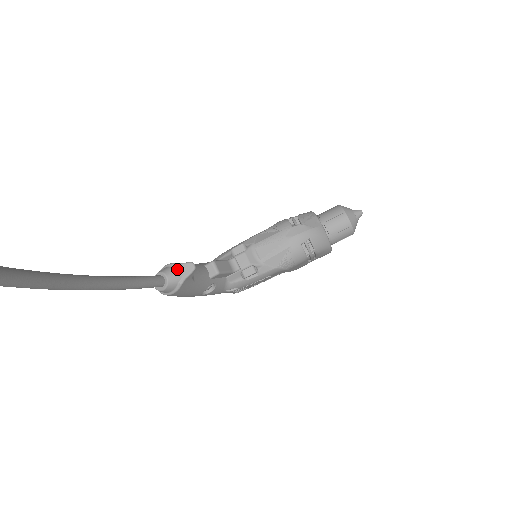
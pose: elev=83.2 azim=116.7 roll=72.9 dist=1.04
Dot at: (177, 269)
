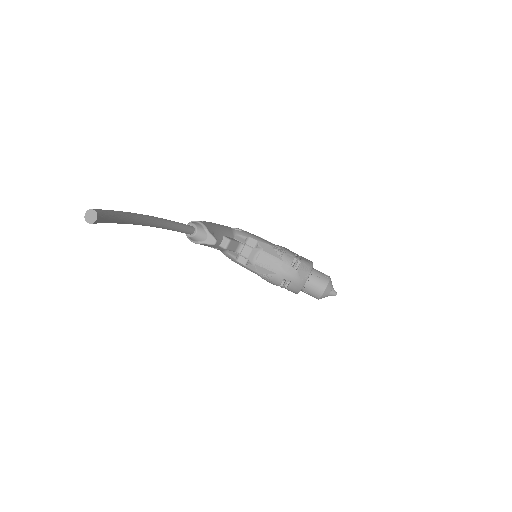
Dot at: (206, 235)
